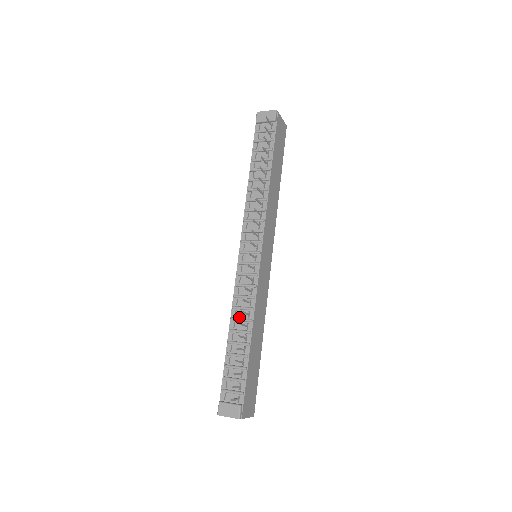
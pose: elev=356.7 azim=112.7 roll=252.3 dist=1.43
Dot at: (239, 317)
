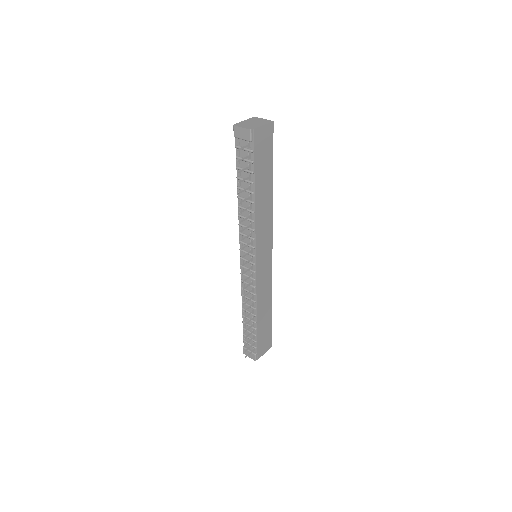
Dot at: (247, 303)
